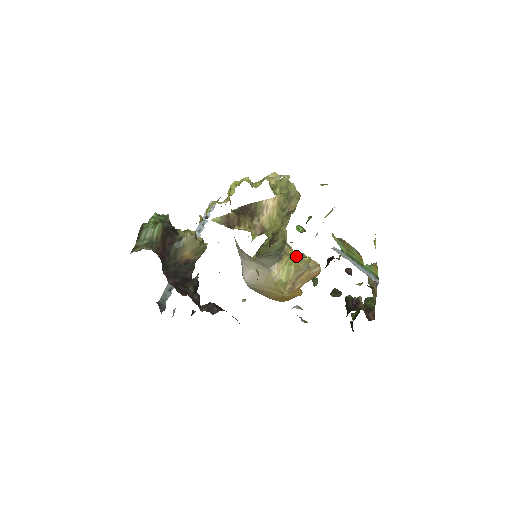
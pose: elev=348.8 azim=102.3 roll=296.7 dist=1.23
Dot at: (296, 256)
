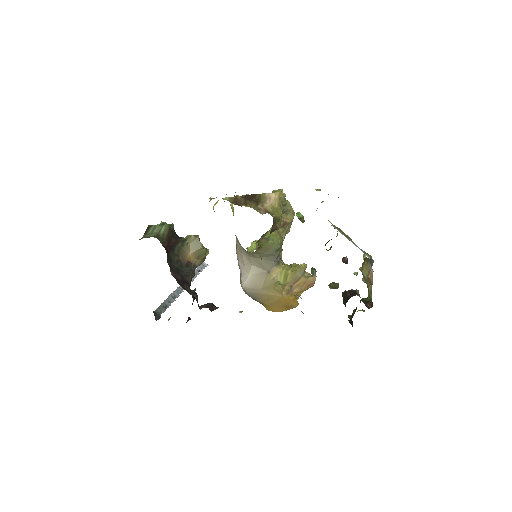
Dot at: (292, 265)
